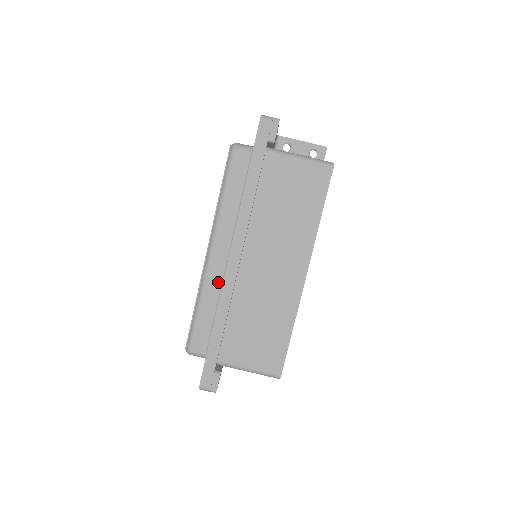
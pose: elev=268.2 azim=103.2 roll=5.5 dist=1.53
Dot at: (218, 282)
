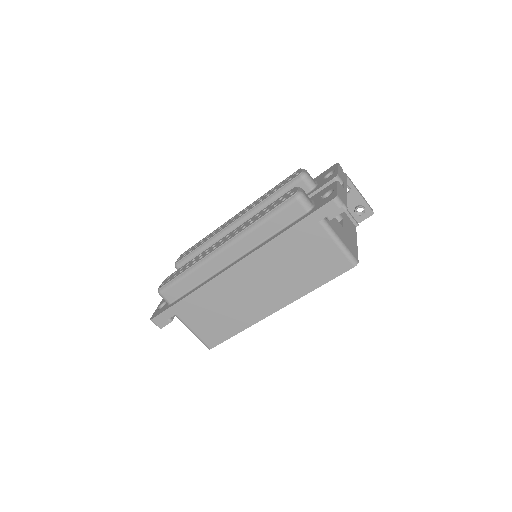
Dot at: (213, 271)
